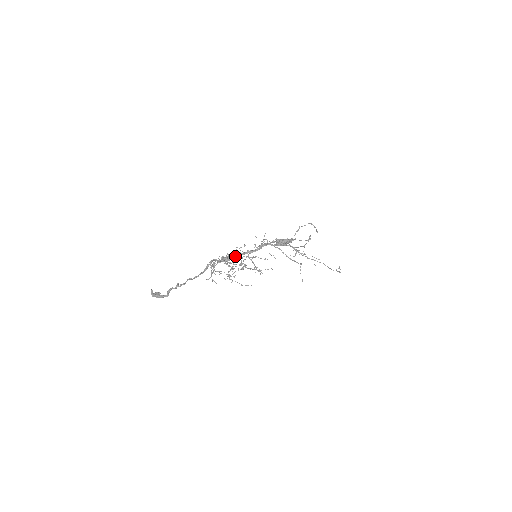
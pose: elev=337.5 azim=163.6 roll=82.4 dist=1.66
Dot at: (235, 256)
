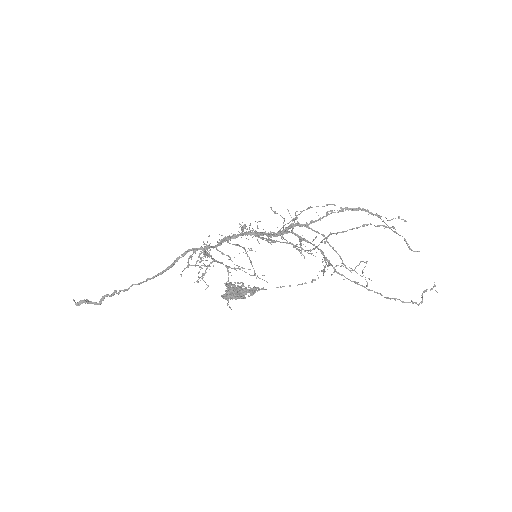
Dot at: (245, 235)
